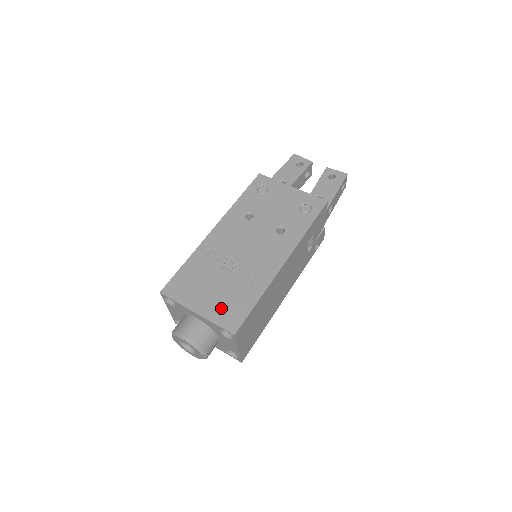
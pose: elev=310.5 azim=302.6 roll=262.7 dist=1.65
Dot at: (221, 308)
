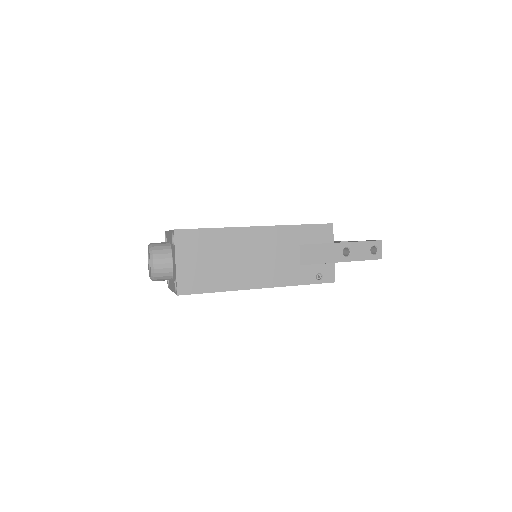
Dot at: occluded
